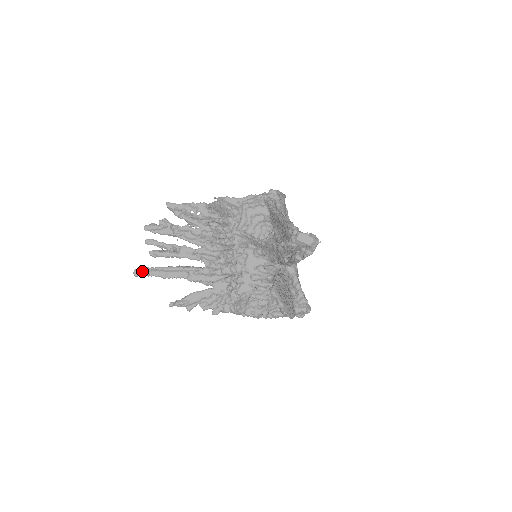
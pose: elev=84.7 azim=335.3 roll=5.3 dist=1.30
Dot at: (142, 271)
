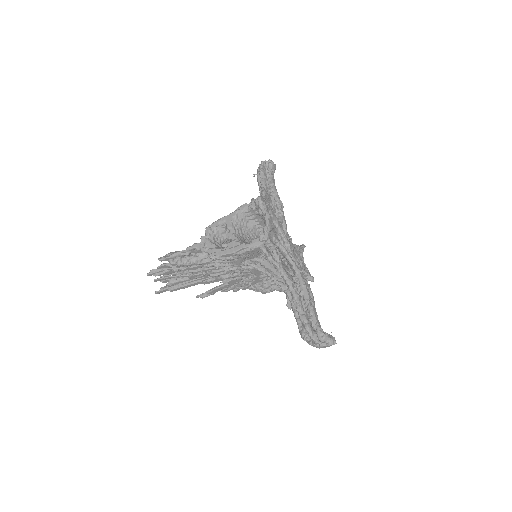
Dot at: (162, 291)
